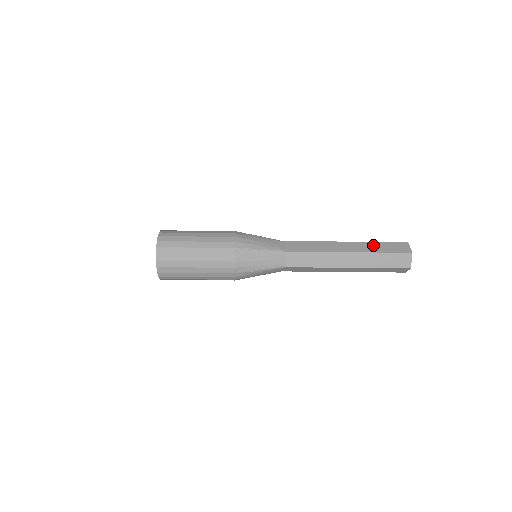
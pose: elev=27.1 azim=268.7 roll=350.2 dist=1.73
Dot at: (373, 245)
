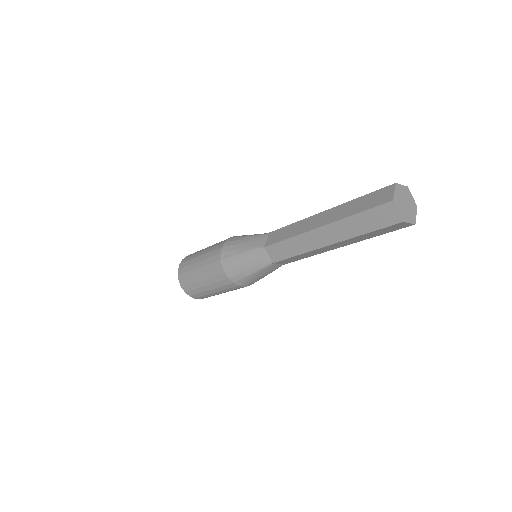
Dot at: (350, 224)
